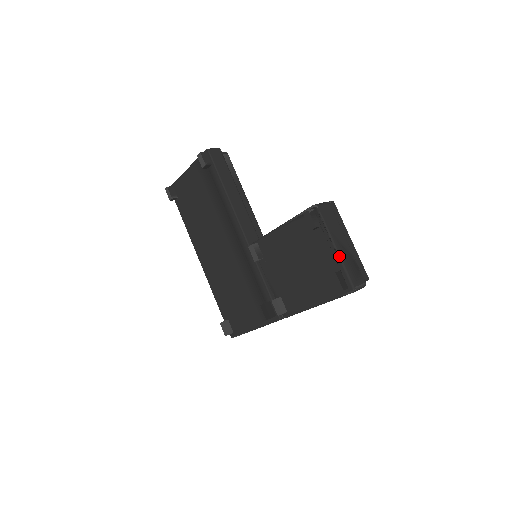
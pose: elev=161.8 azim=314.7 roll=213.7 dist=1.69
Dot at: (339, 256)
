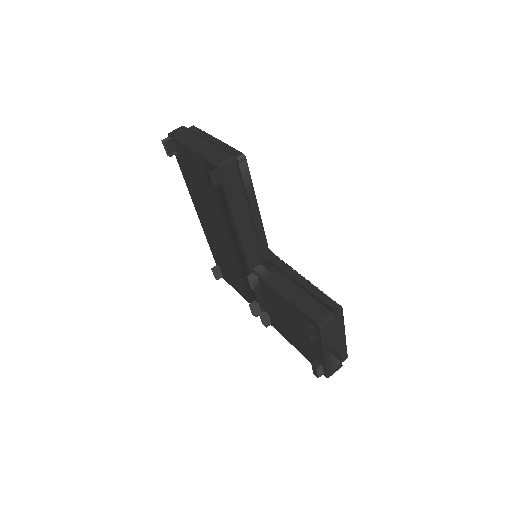
Dot at: (325, 360)
